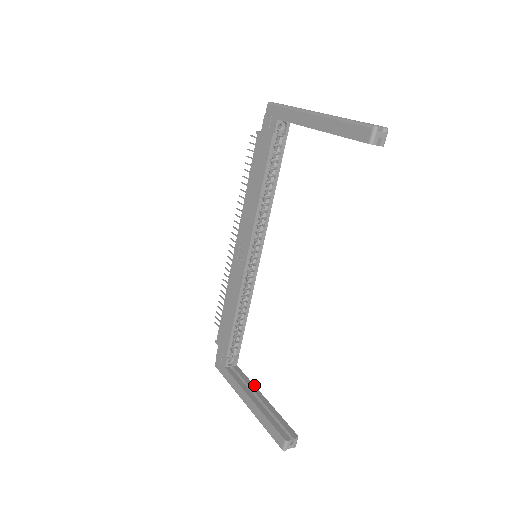
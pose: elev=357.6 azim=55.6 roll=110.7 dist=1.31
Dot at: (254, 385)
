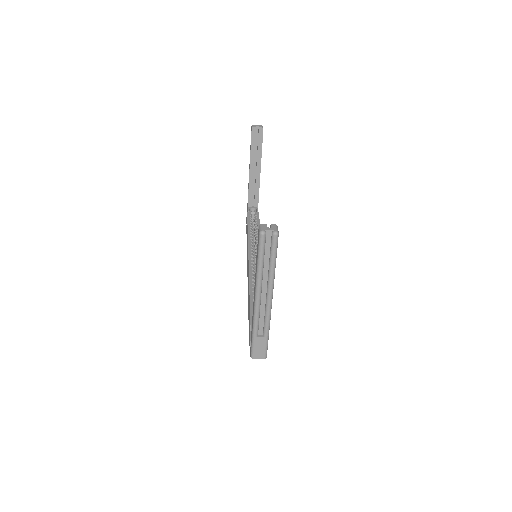
Dot at: occluded
